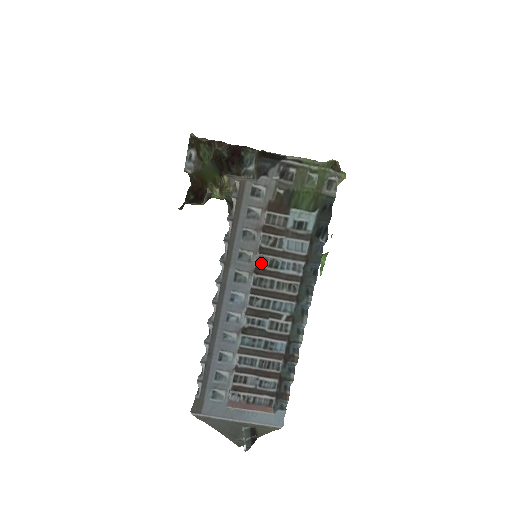
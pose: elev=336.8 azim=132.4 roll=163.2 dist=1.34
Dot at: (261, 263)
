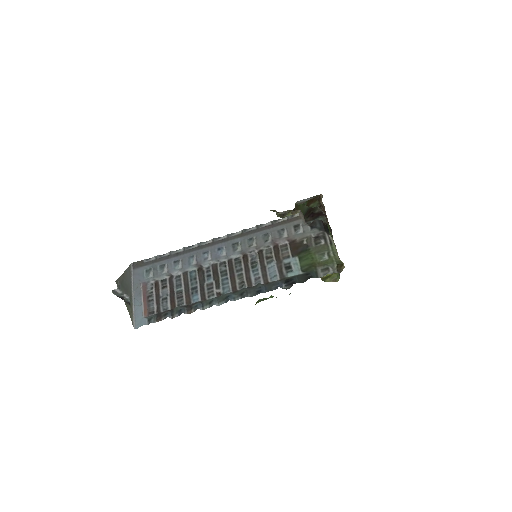
Dot at: (251, 256)
